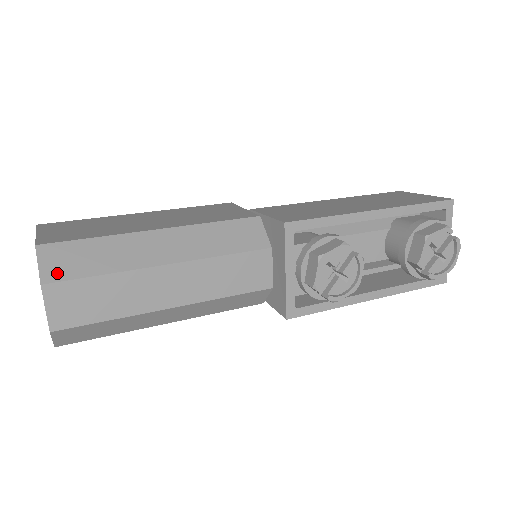
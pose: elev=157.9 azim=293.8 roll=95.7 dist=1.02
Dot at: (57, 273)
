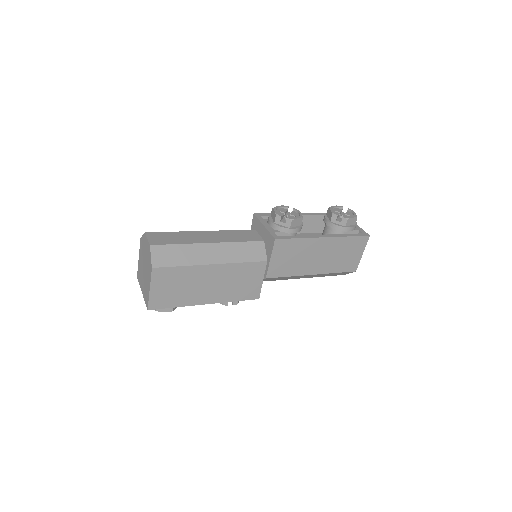
Dot at: occluded
